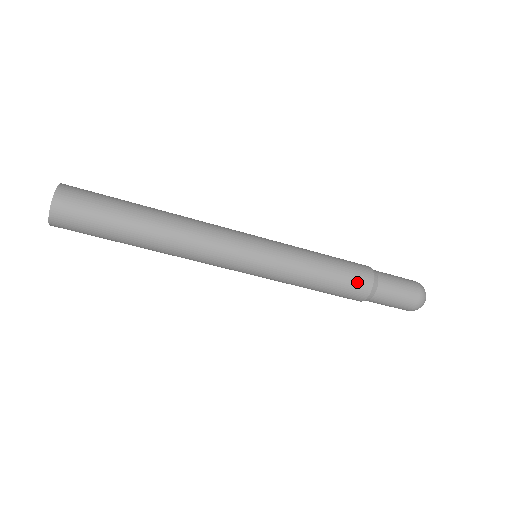
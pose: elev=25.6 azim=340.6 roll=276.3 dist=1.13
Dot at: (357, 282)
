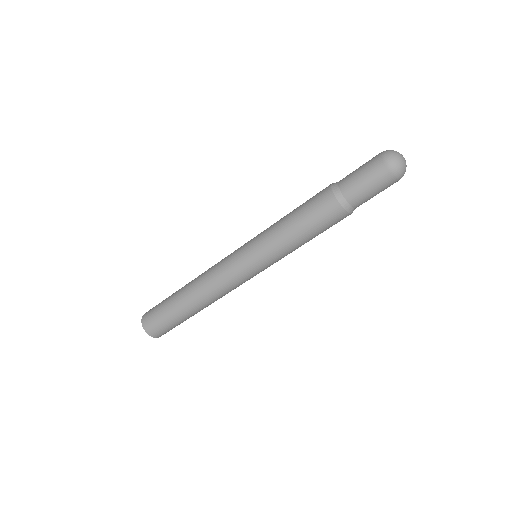
Dot at: (318, 199)
